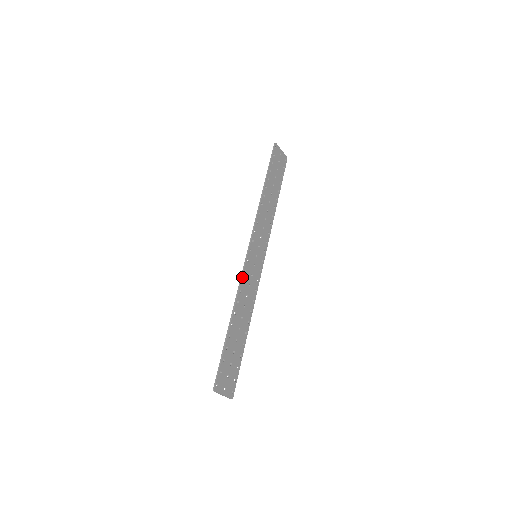
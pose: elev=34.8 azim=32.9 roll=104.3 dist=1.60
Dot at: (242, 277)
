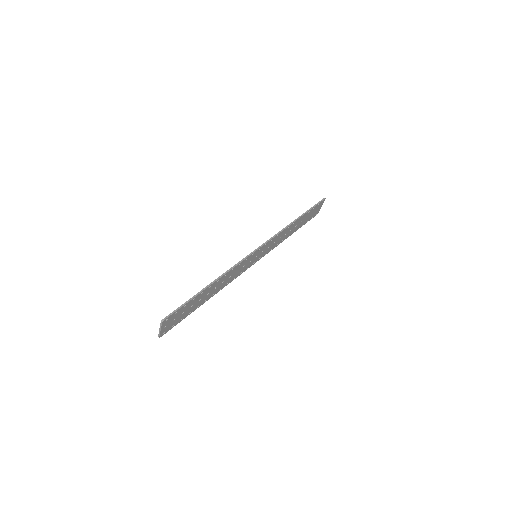
Dot at: (242, 261)
